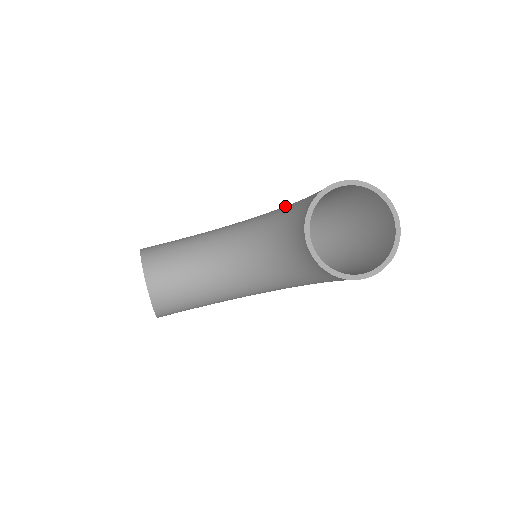
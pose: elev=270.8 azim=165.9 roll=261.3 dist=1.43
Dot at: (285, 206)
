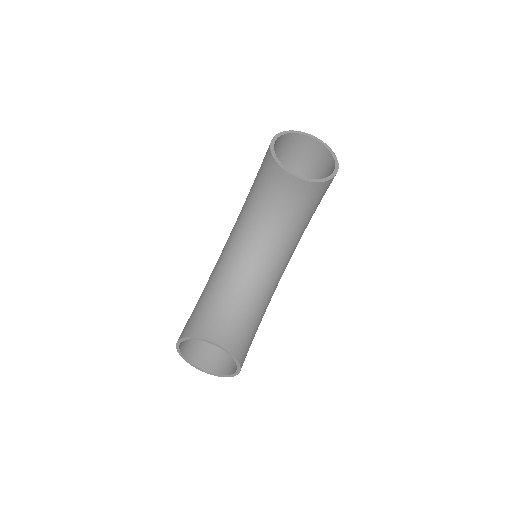
Dot at: (244, 204)
